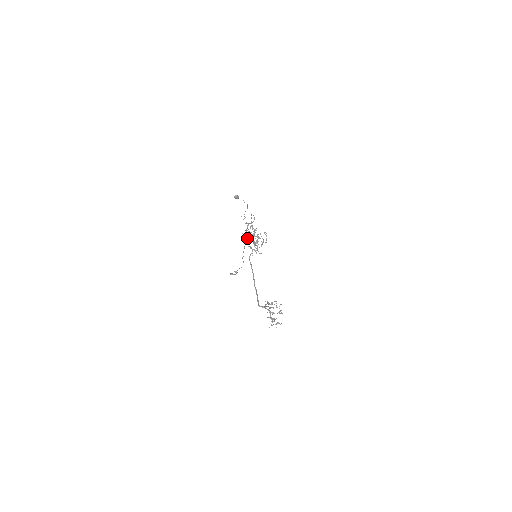
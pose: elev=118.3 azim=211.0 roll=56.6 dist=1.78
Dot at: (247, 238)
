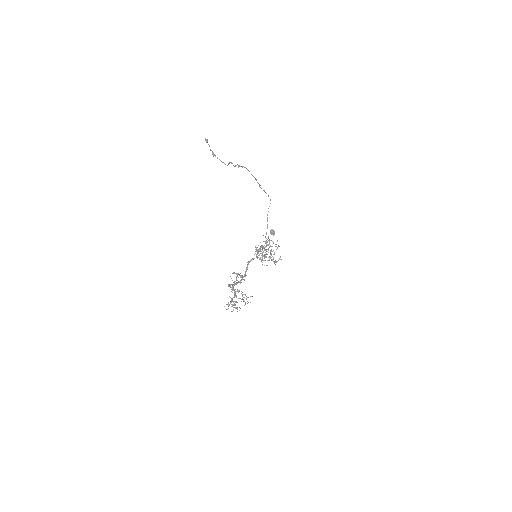
Dot at: (259, 249)
